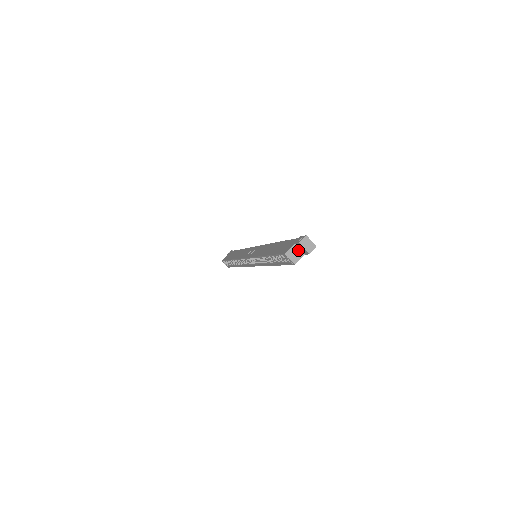
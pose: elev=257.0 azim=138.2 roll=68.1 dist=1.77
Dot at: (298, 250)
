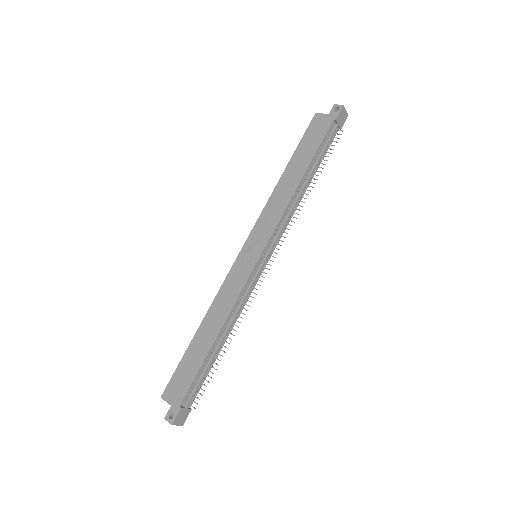
Dot at: occluded
